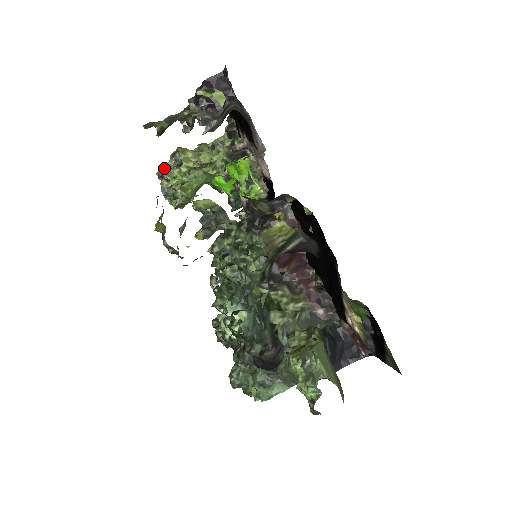
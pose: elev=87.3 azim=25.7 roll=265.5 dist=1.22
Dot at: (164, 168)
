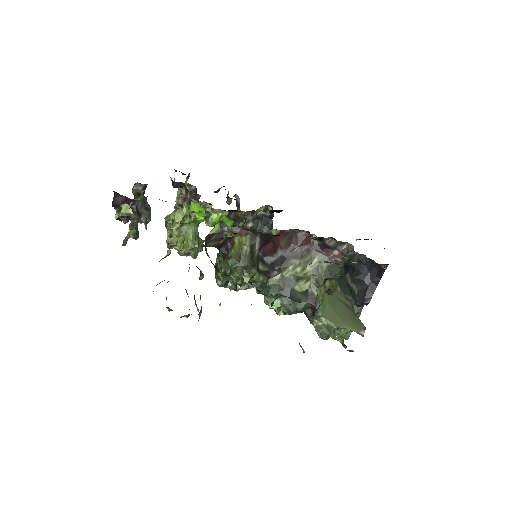
Dot at: (168, 240)
